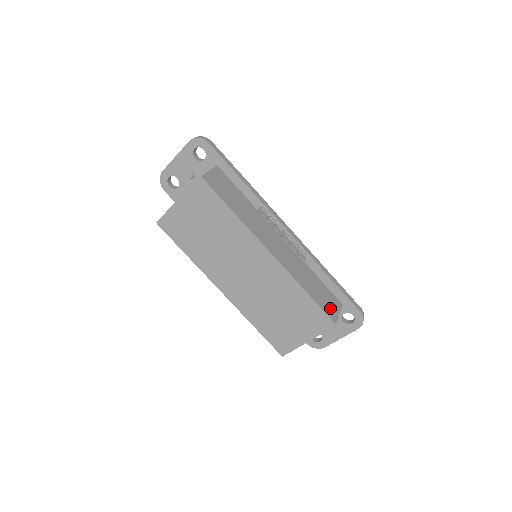
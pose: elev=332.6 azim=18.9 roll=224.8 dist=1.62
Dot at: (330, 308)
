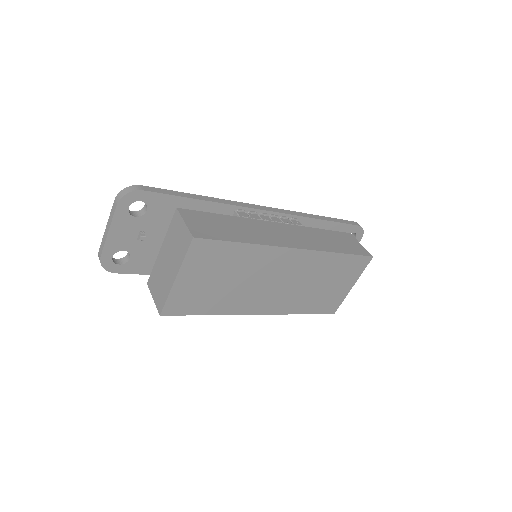
Dot at: (356, 247)
